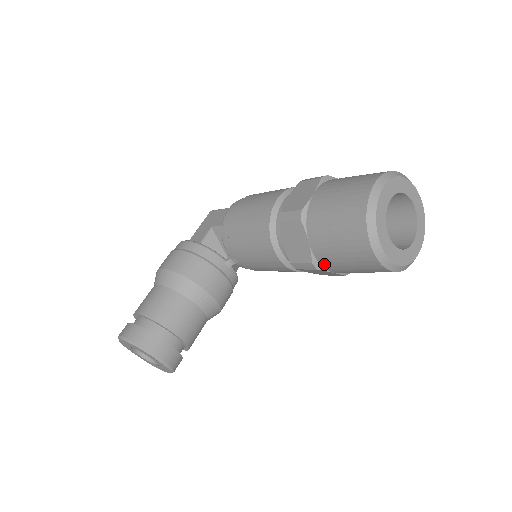
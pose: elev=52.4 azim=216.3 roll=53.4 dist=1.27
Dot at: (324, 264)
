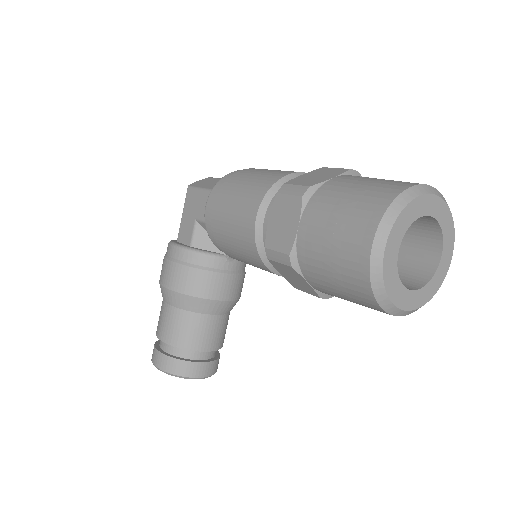
Dot at: occluded
